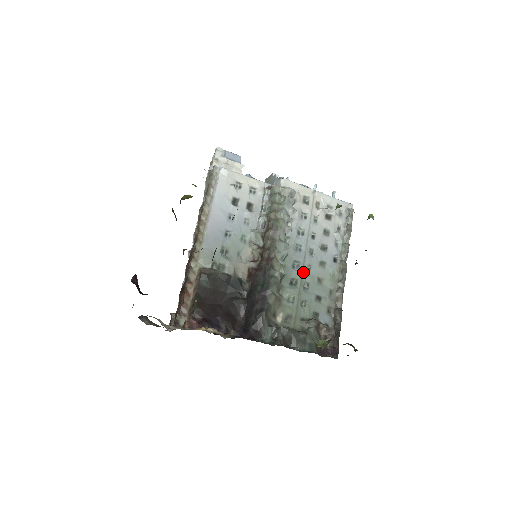
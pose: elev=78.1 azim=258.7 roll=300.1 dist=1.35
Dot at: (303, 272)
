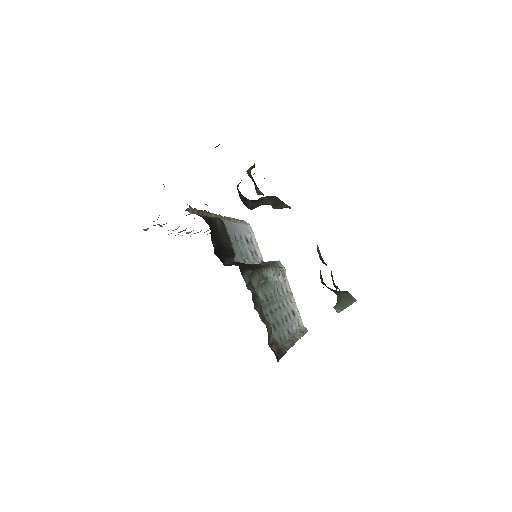
Dot at: (273, 303)
